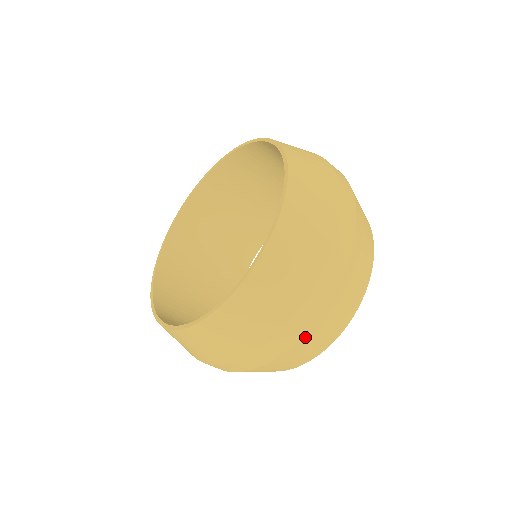
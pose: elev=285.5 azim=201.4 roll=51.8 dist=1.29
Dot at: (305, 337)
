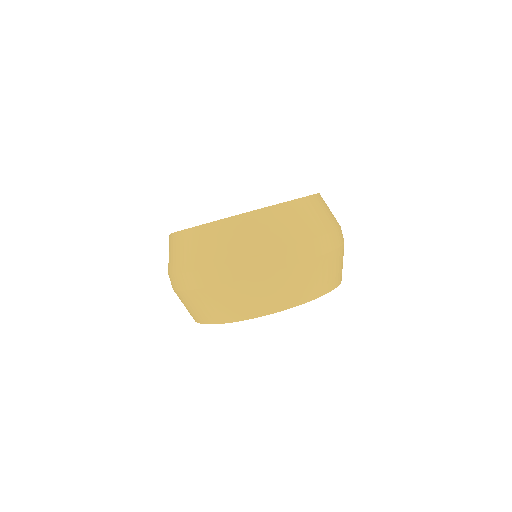
Dot at: (200, 292)
